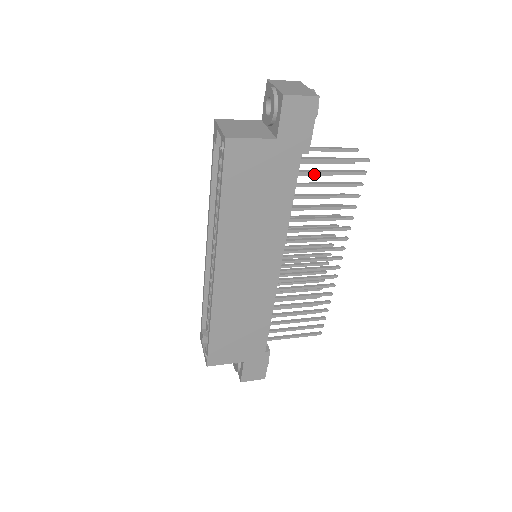
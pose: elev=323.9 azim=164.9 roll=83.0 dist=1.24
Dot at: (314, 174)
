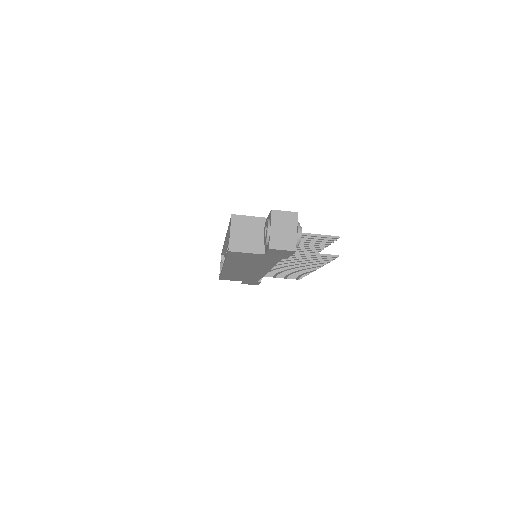
Dot at: occluded
